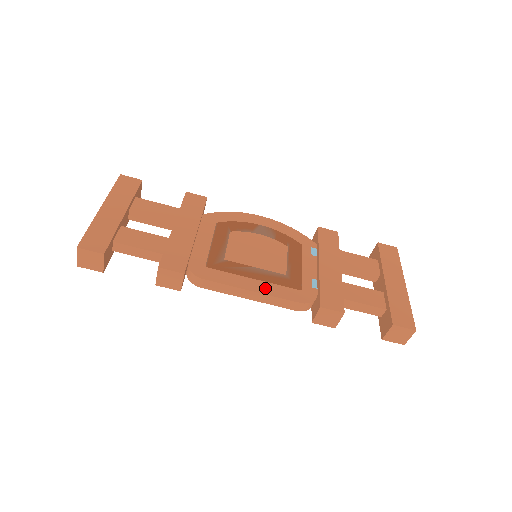
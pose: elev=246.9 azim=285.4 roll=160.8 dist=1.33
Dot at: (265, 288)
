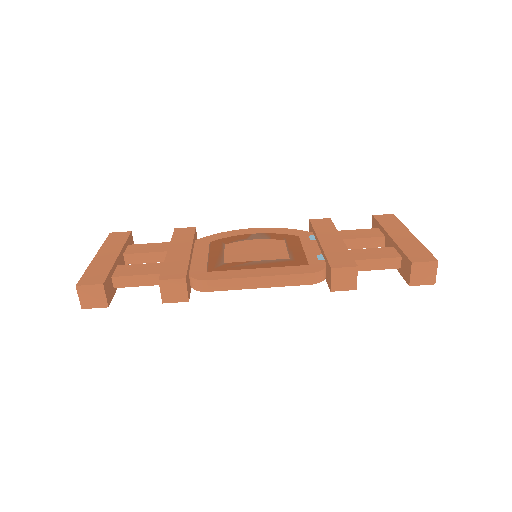
Dot at: (271, 272)
